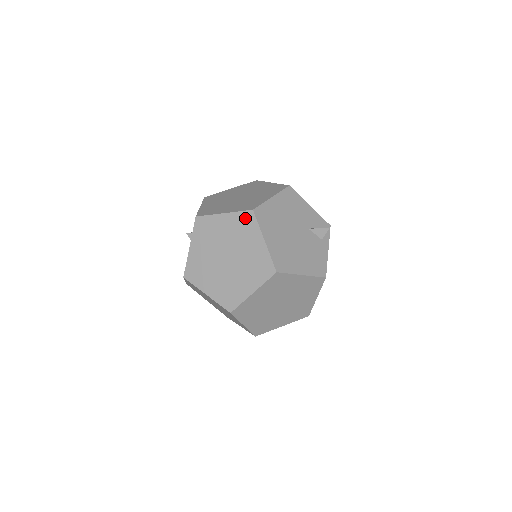
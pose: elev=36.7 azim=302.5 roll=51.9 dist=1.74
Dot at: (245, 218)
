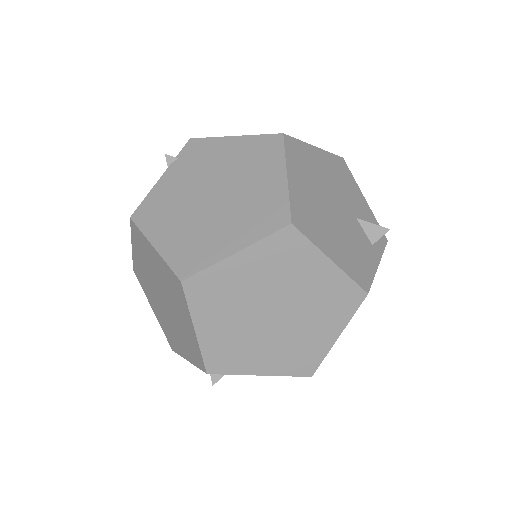
Dot at: (266, 143)
